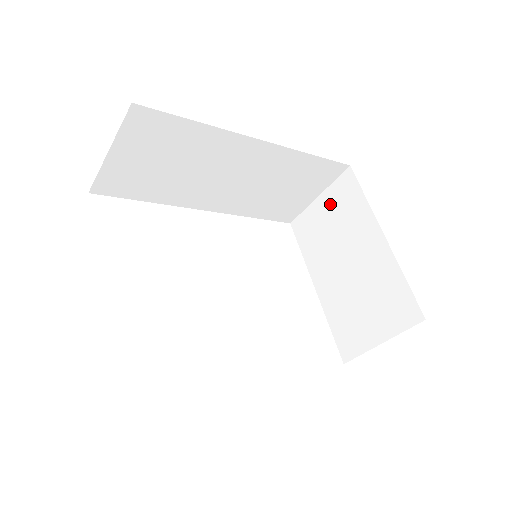
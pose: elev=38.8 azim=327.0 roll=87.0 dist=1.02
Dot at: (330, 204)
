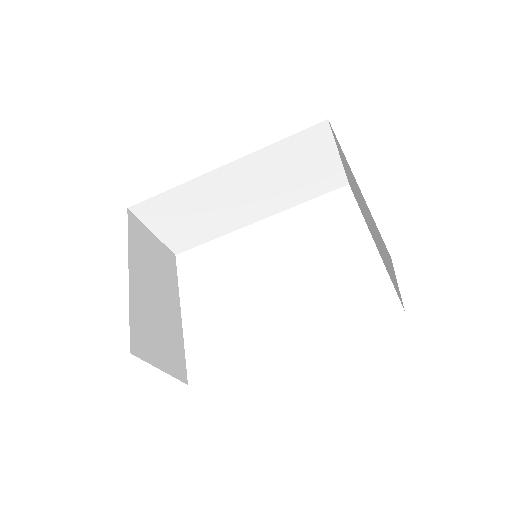
Dot at: (342, 159)
